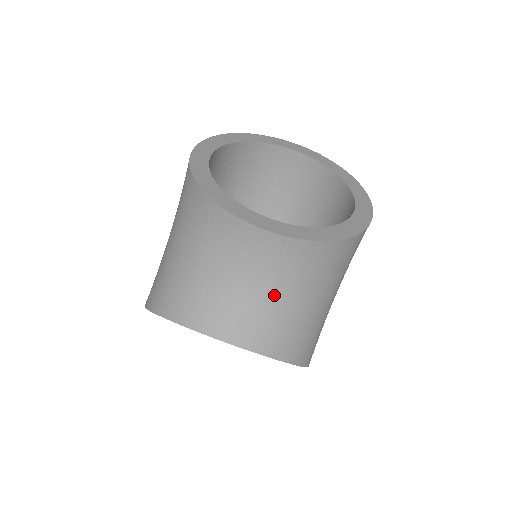
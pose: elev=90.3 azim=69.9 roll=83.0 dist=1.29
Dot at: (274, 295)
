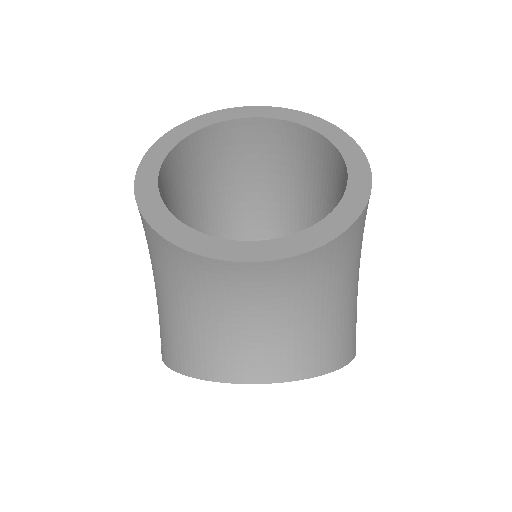
Dot at: (292, 317)
